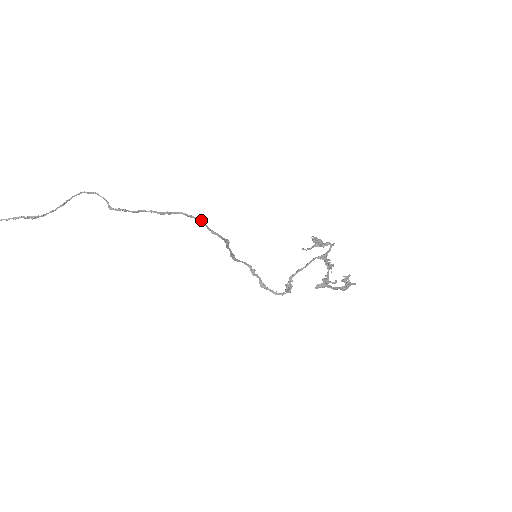
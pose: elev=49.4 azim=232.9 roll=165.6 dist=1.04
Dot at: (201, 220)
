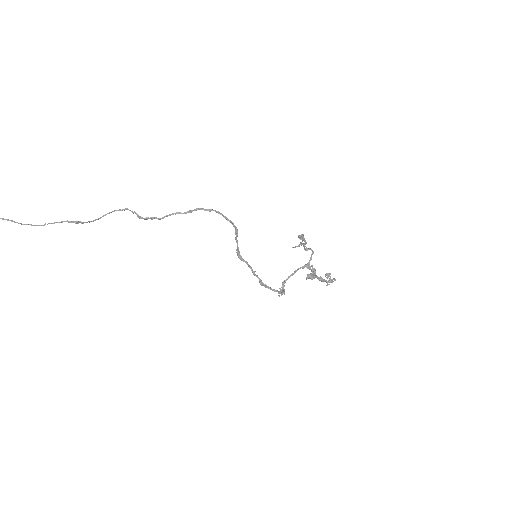
Dot at: (217, 211)
